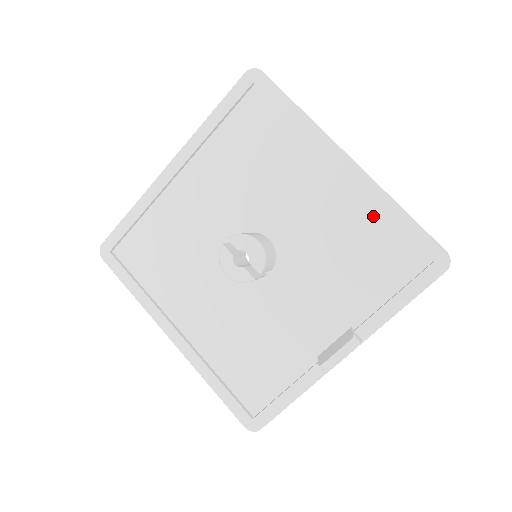
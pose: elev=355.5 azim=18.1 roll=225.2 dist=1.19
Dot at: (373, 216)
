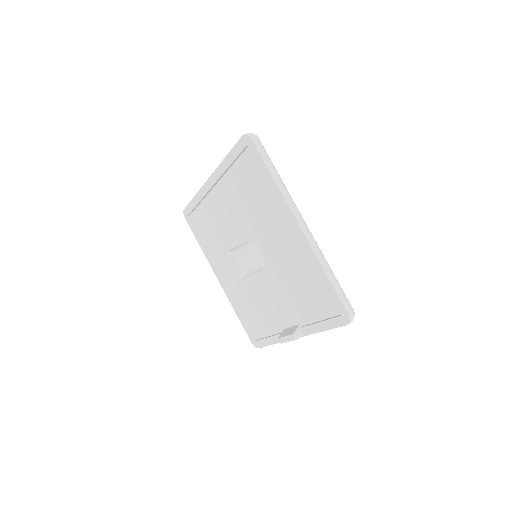
Dot at: (313, 268)
